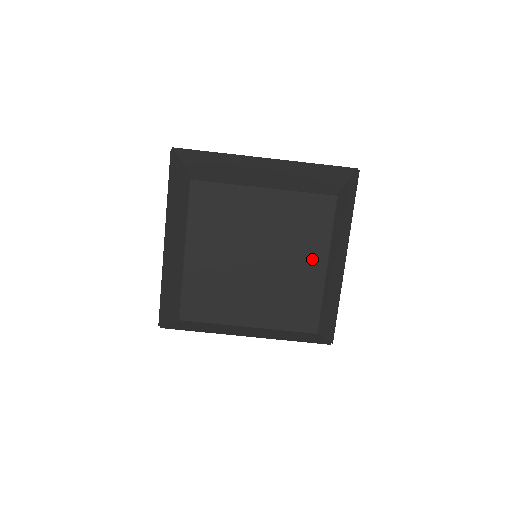
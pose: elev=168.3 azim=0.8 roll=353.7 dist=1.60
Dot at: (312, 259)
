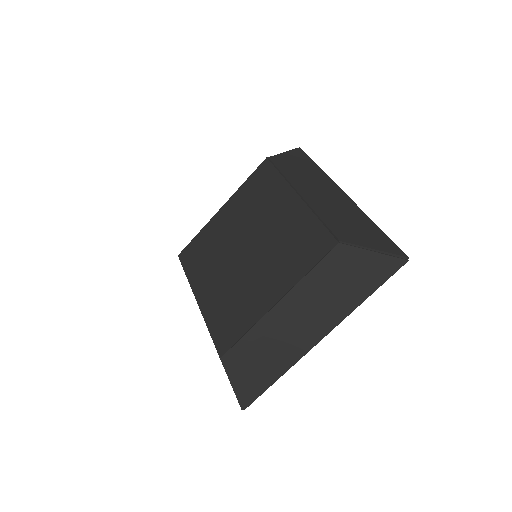
Dot at: (283, 203)
